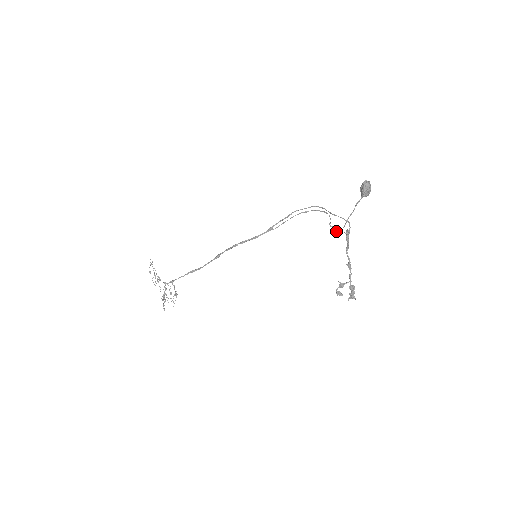
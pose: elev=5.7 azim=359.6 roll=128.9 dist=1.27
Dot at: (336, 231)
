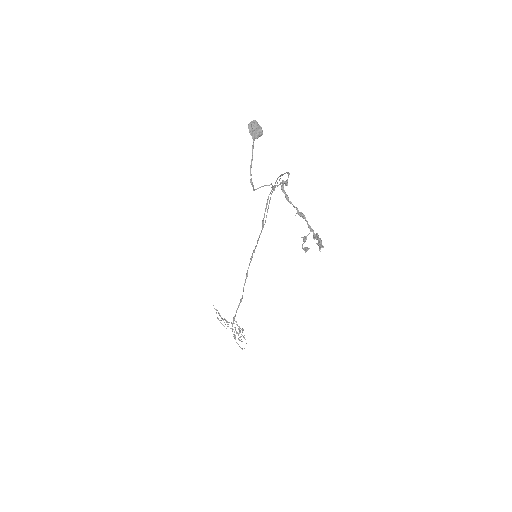
Dot at: occluded
